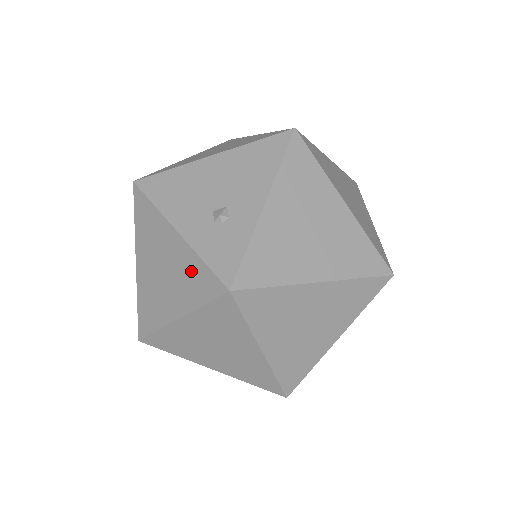
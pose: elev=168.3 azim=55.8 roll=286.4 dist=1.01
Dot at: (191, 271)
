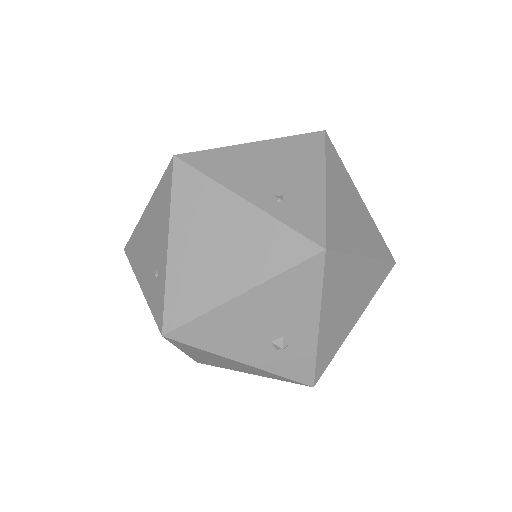
Dot at: (266, 374)
